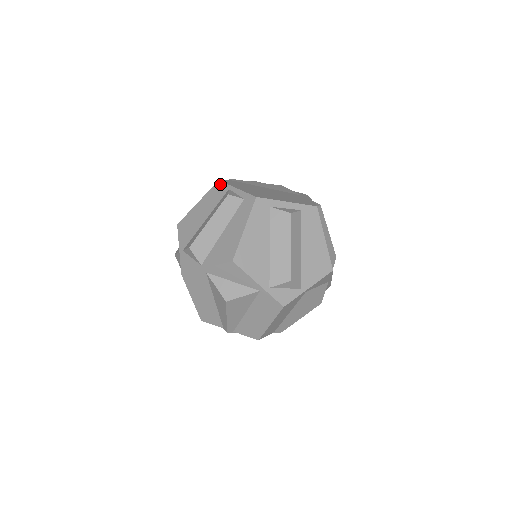
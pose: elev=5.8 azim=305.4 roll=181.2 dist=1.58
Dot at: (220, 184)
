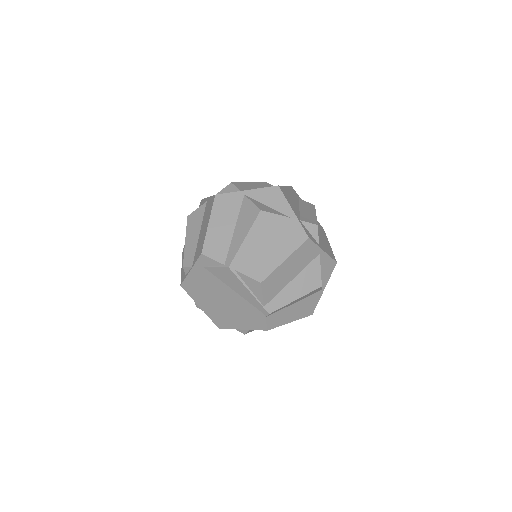
Dot at: occluded
